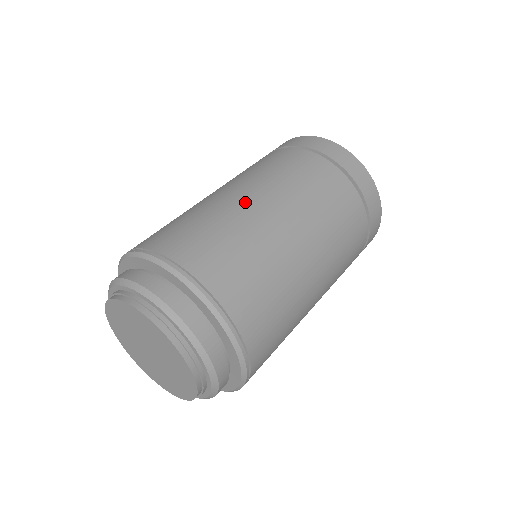
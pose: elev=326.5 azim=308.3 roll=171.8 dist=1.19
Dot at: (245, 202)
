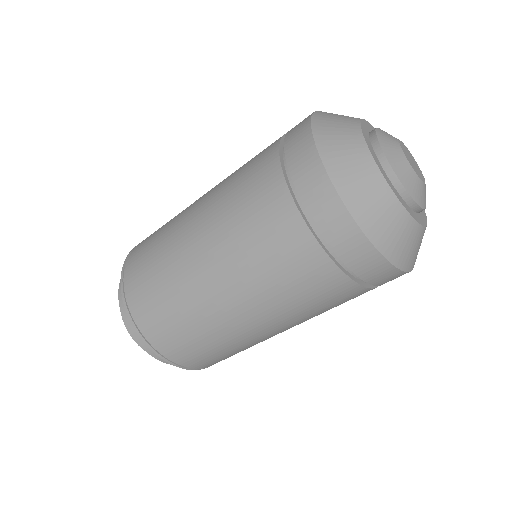
Dot at: (201, 282)
